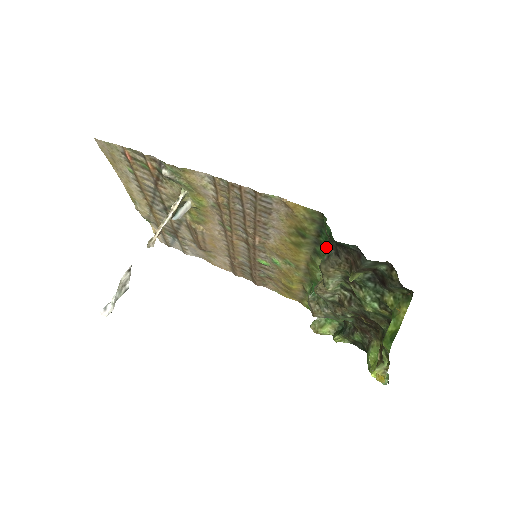
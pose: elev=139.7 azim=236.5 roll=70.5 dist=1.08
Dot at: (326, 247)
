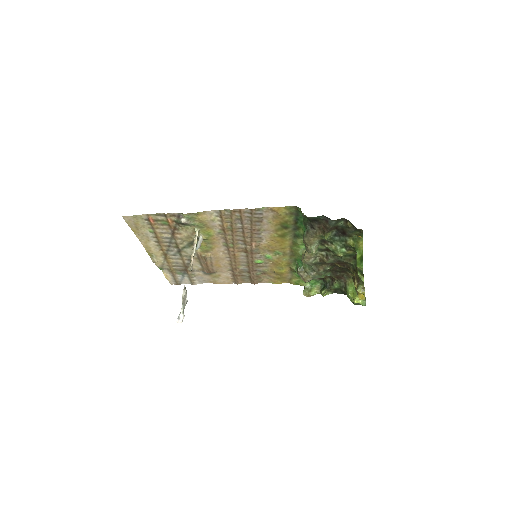
Dot at: (302, 229)
